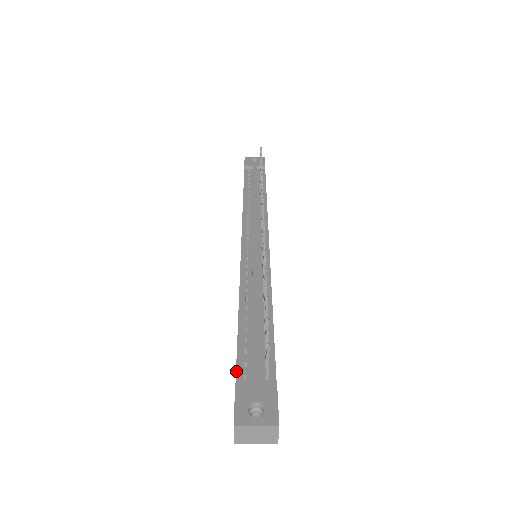
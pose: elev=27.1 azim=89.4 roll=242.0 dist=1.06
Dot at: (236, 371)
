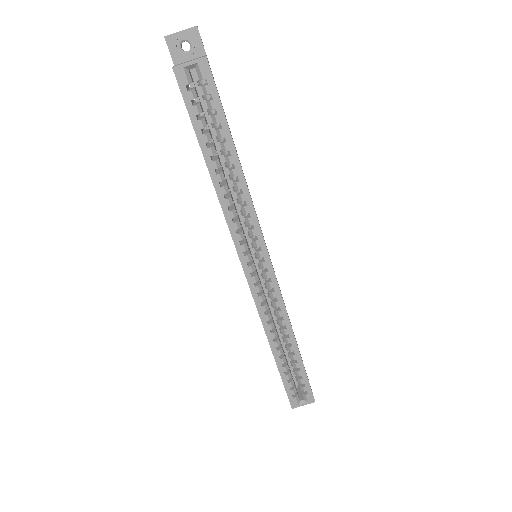
Dot at: occluded
